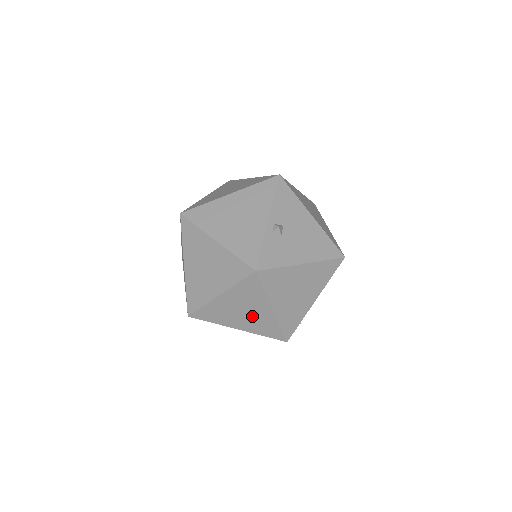
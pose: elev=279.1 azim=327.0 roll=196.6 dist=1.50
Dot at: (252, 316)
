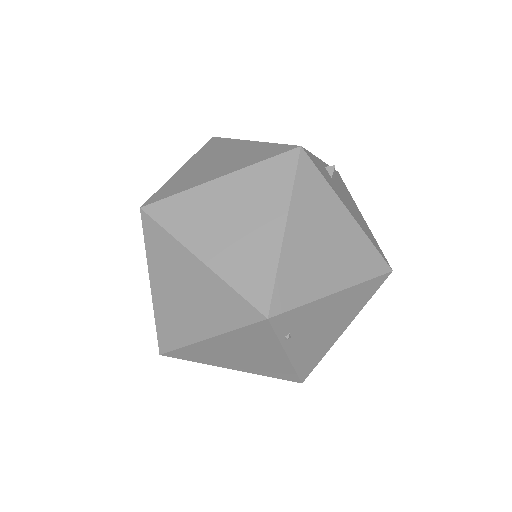
Dot at: (243, 235)
